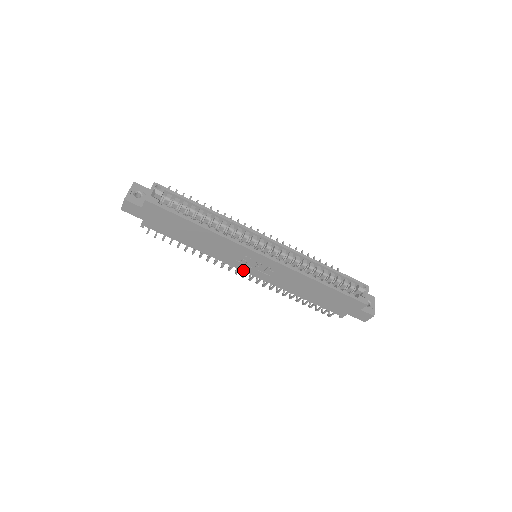
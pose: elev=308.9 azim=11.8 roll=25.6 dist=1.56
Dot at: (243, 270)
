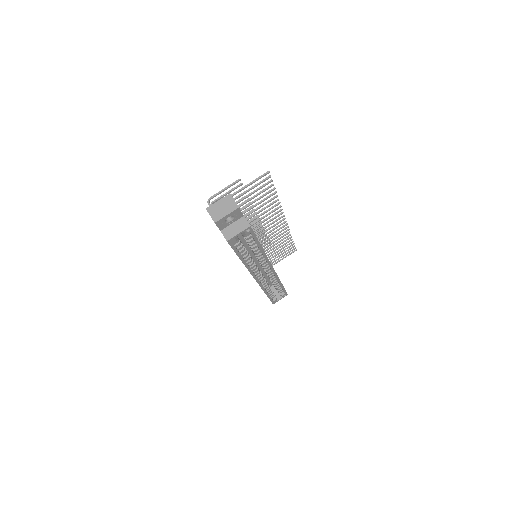
Dot at: occluded
